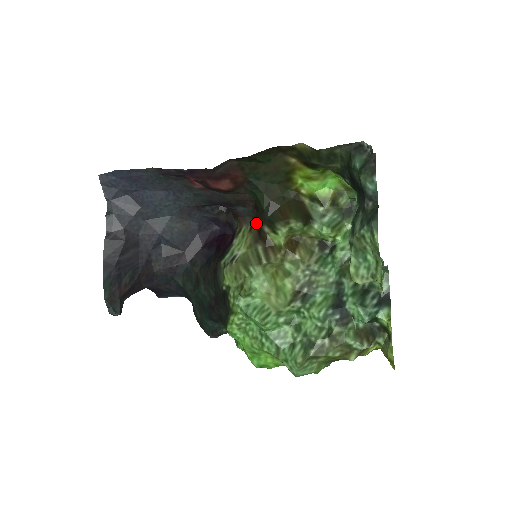
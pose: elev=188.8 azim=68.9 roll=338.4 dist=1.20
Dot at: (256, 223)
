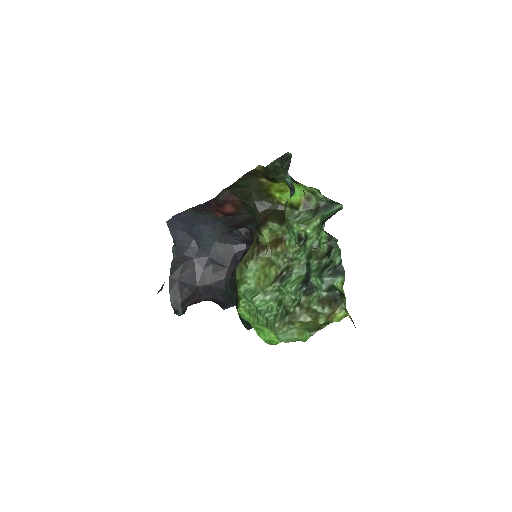
Dot at: occluded
